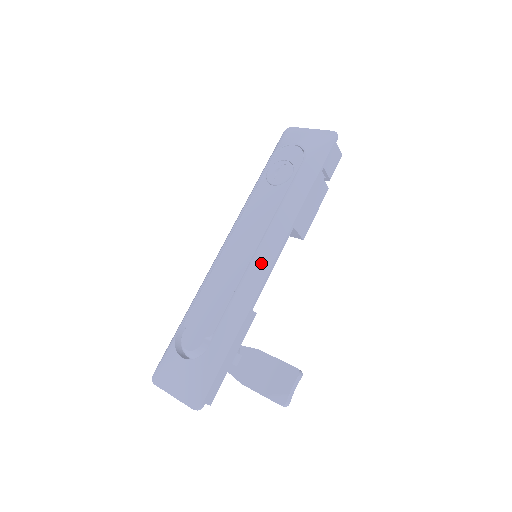
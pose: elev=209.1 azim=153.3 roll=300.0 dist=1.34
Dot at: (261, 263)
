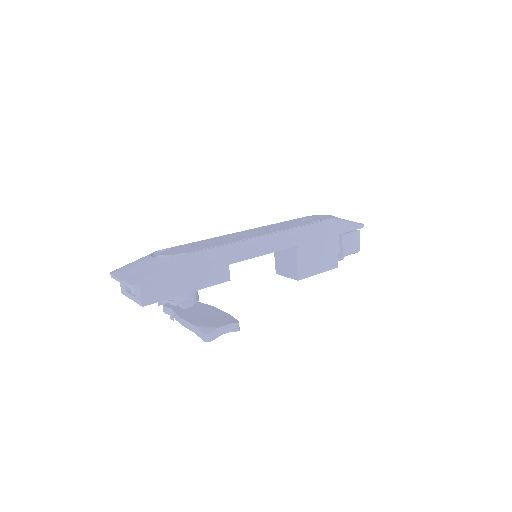
Dot at: (260, 243)
